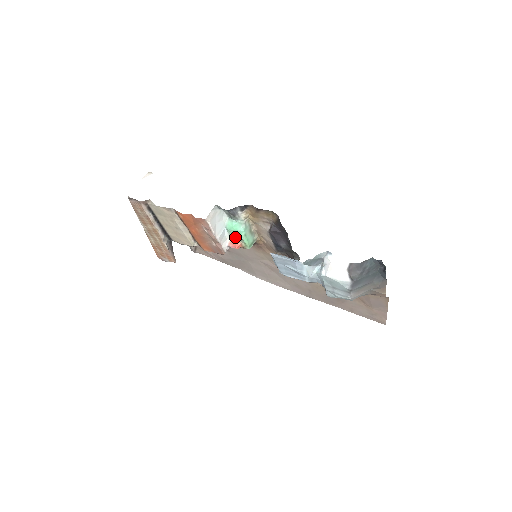
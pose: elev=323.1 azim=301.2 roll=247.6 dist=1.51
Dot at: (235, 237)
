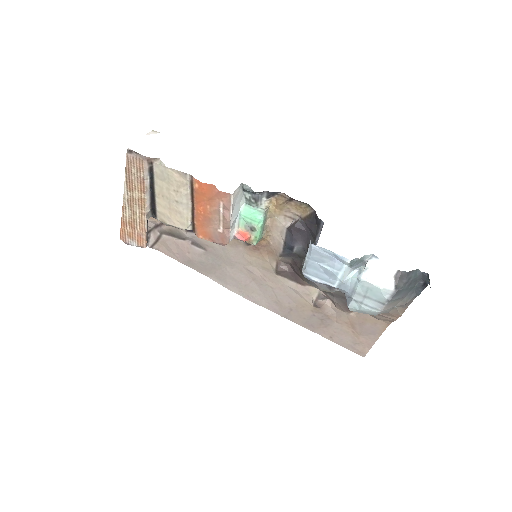
Dot at: (247, 227)
